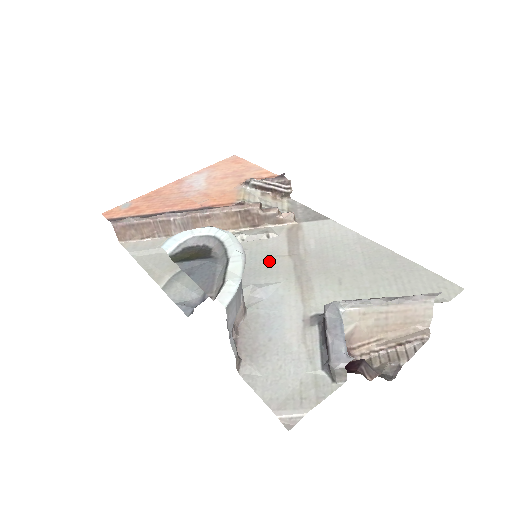
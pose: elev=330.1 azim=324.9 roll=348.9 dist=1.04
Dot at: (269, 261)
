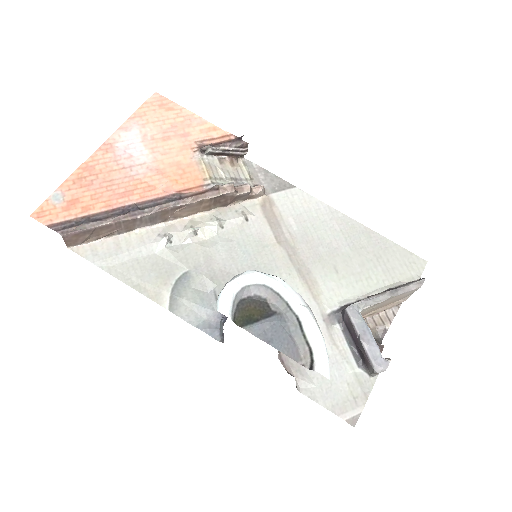
Dot at: (263, 254)
